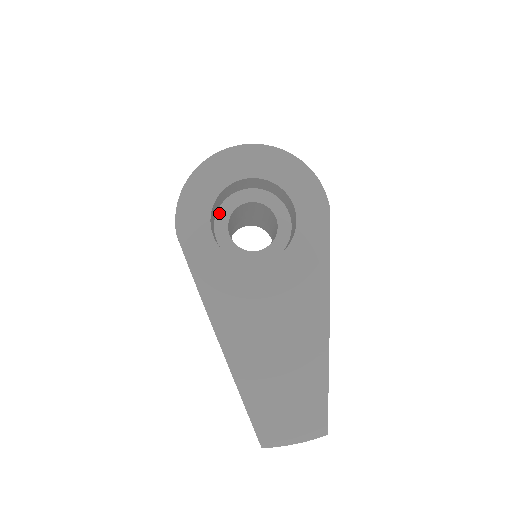
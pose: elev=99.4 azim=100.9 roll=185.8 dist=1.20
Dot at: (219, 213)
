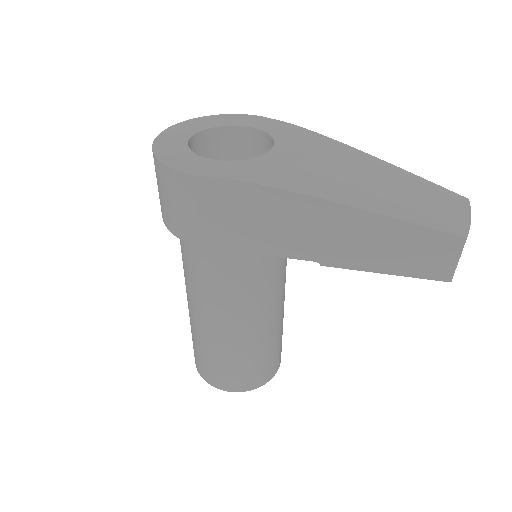
Dot at: occluded
